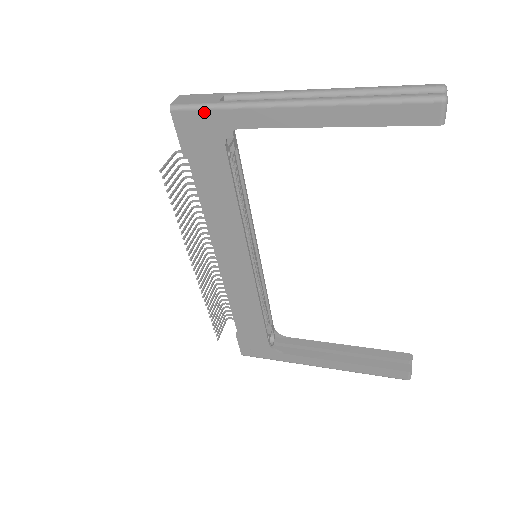
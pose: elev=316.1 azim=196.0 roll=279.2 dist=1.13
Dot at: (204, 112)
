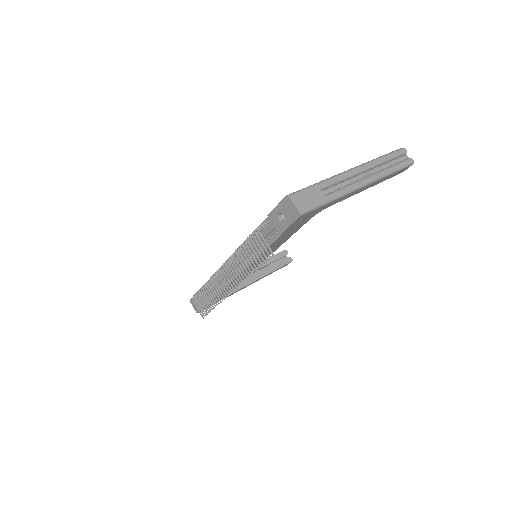
Dot at: (318, 209)
